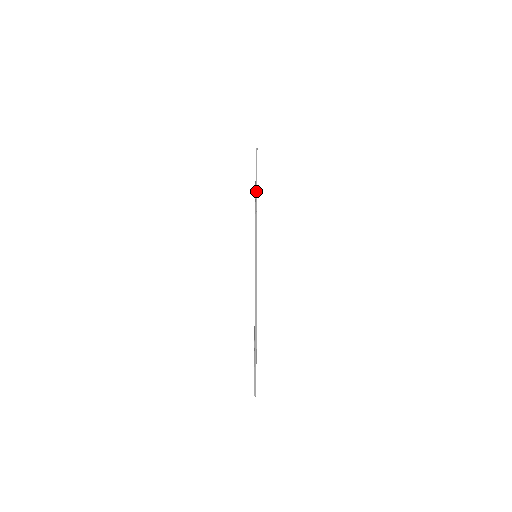
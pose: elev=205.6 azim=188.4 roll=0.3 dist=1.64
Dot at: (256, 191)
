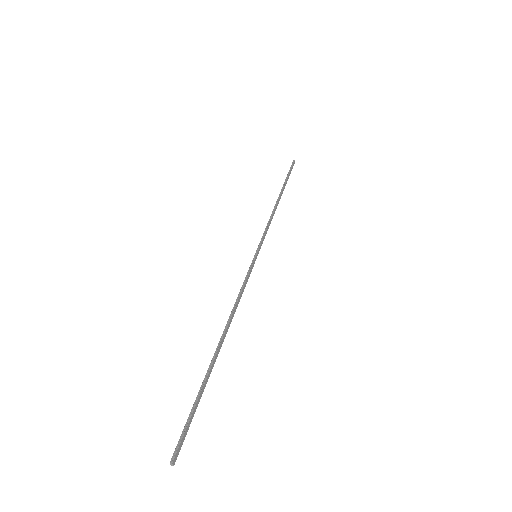
Dot at: occluded
